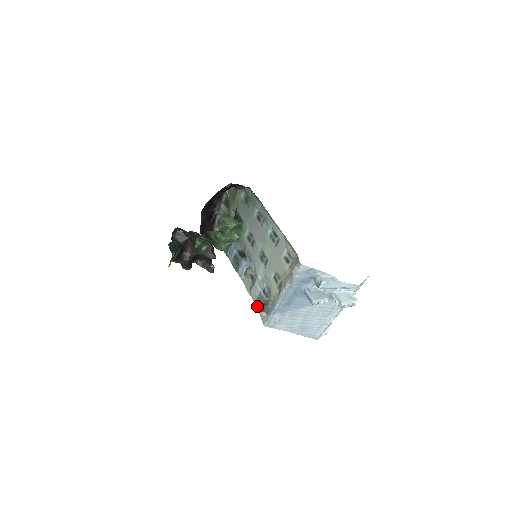
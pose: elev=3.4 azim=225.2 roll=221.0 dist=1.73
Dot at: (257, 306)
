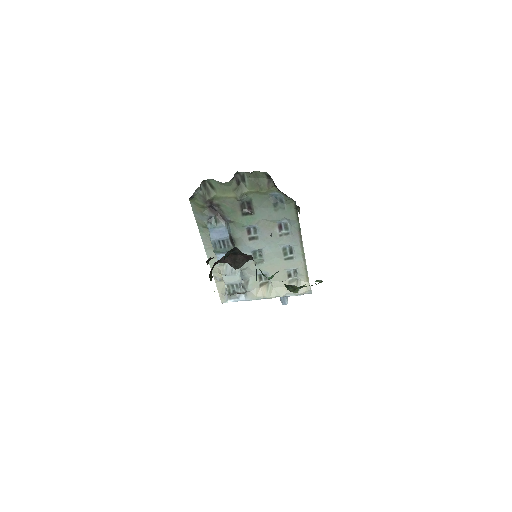
Dot at: (216, 282)
